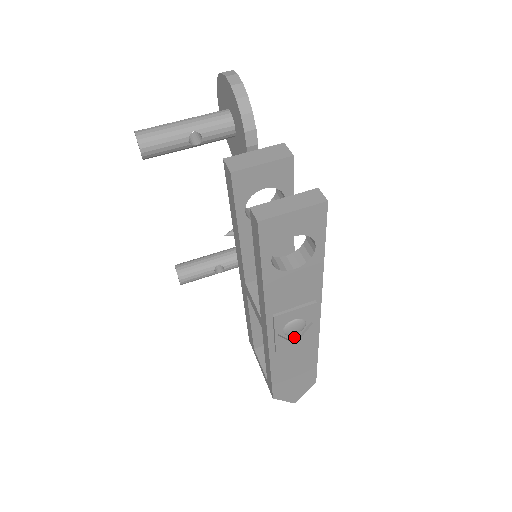
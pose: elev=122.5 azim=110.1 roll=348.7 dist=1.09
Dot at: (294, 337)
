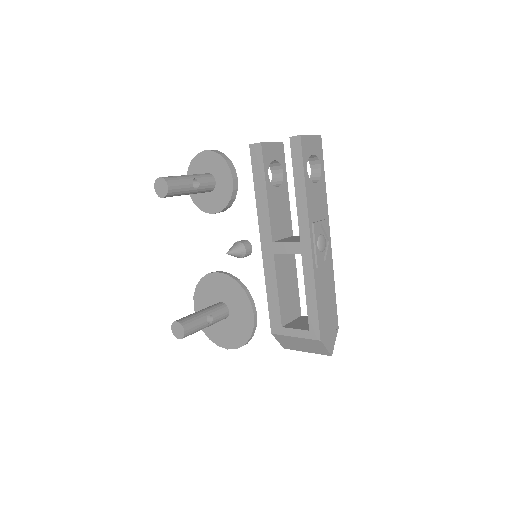
Dot at: (322, 256)
